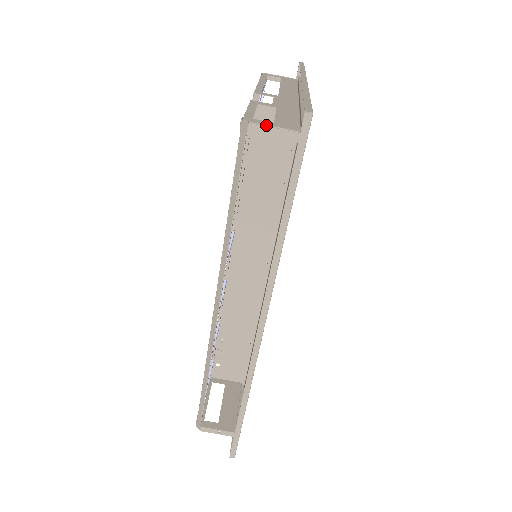
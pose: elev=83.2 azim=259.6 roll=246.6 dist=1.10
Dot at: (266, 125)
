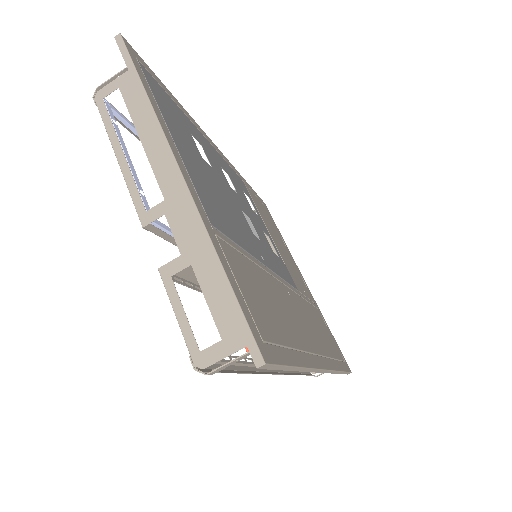
Dot at: occluded
